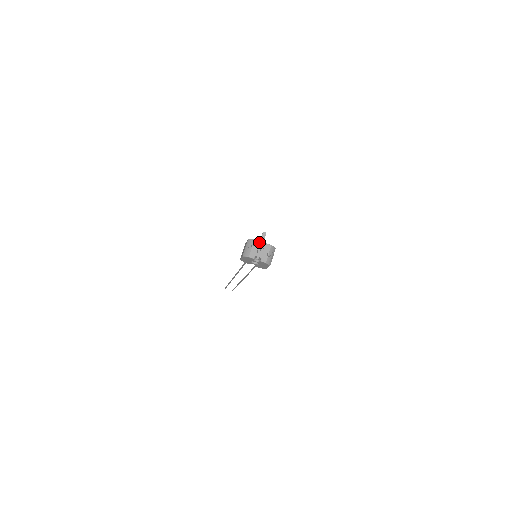
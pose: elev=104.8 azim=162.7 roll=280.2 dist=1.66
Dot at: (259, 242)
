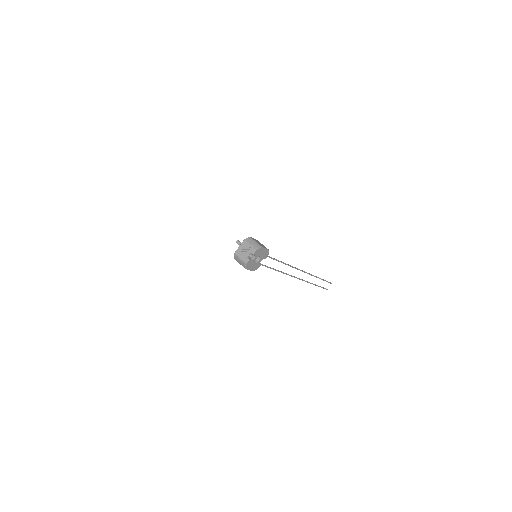
Dot at: (238, 250)
